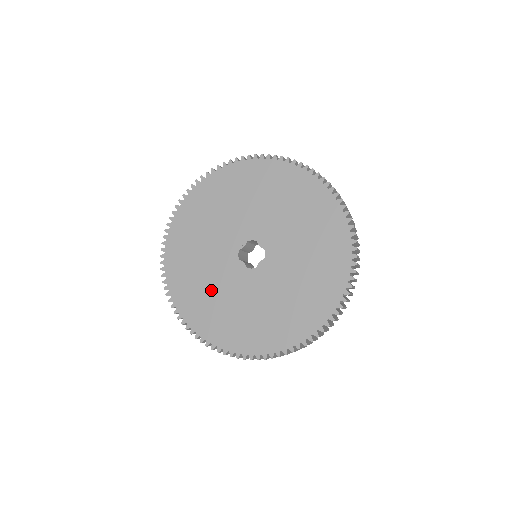
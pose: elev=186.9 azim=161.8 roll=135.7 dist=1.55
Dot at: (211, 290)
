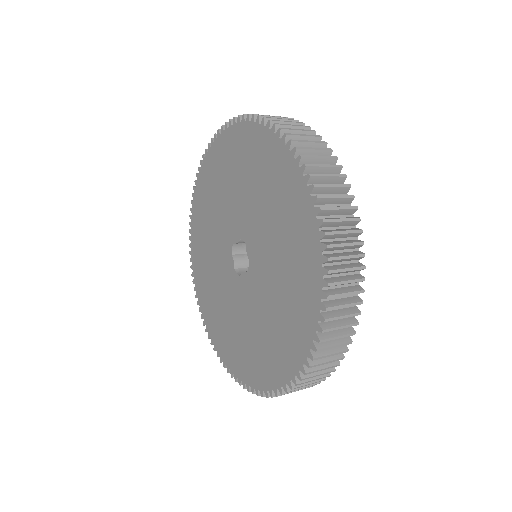
Dot at: (211, 268)
